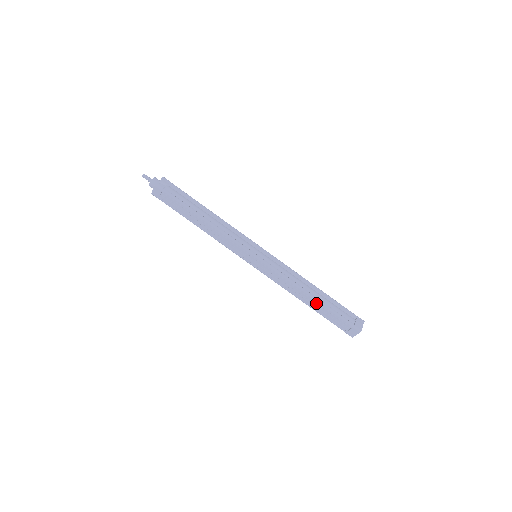
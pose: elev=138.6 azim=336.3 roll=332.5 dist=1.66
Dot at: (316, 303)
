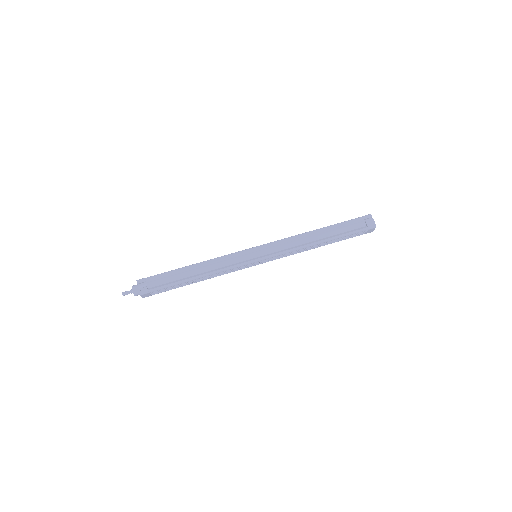
Dot at: (328, 241)
